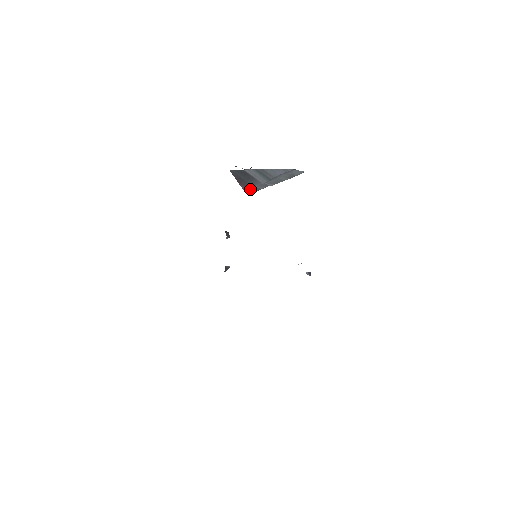
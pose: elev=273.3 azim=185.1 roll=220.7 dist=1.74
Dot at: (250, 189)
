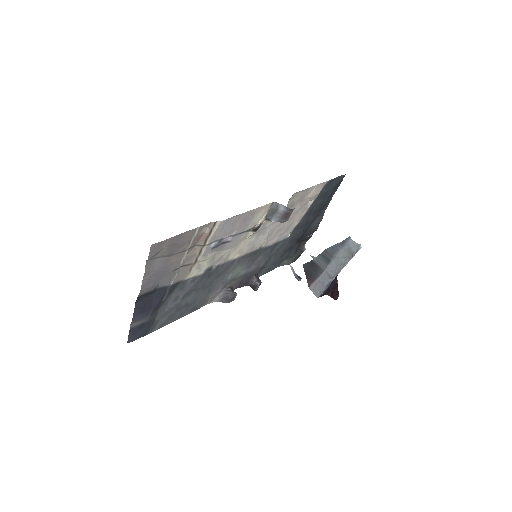
Dot at: (315, 286)
